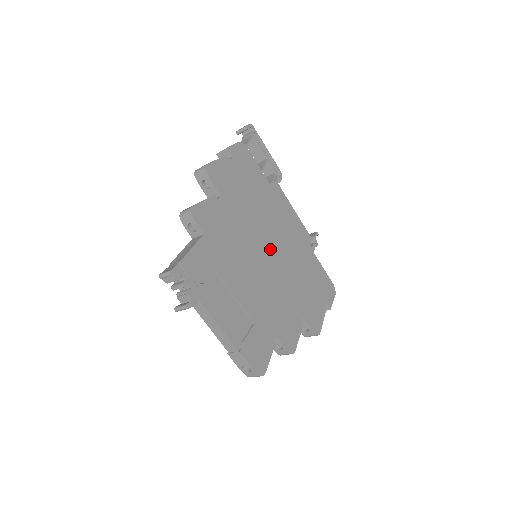
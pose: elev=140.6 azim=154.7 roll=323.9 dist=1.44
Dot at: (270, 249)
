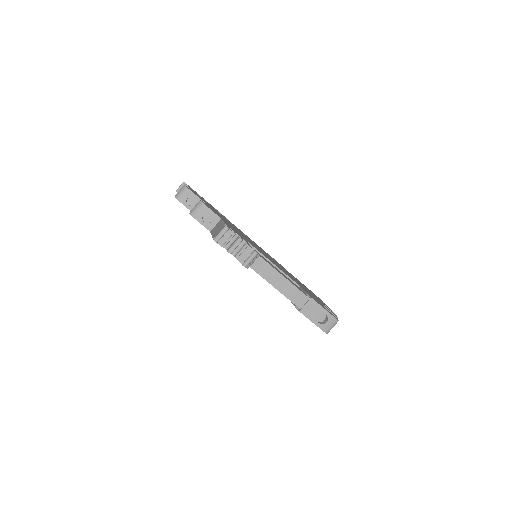
Dot at: occluded
